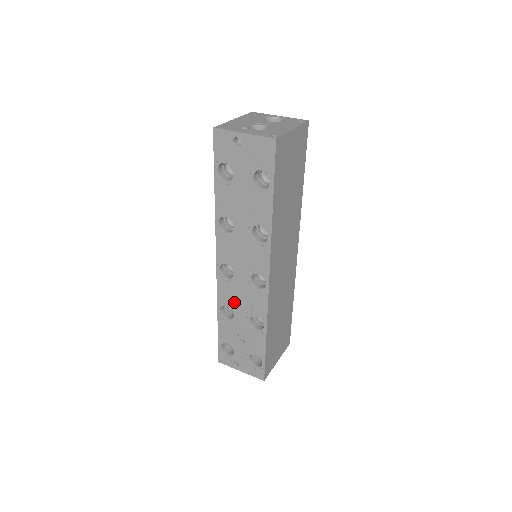
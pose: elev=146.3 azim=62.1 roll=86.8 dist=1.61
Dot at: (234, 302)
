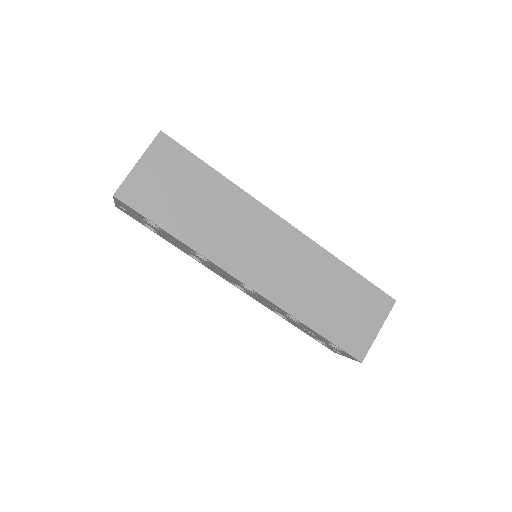
Dot at: (270, 307)
